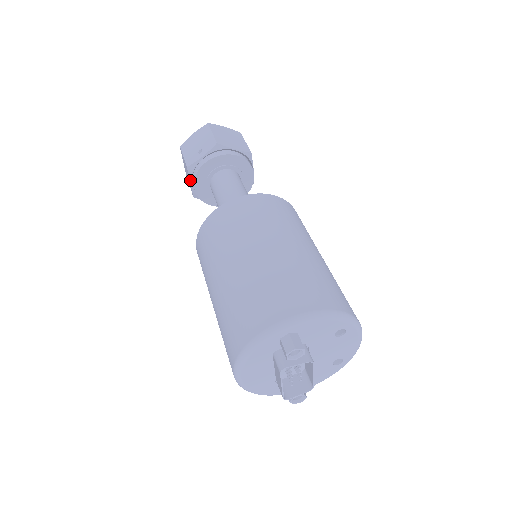
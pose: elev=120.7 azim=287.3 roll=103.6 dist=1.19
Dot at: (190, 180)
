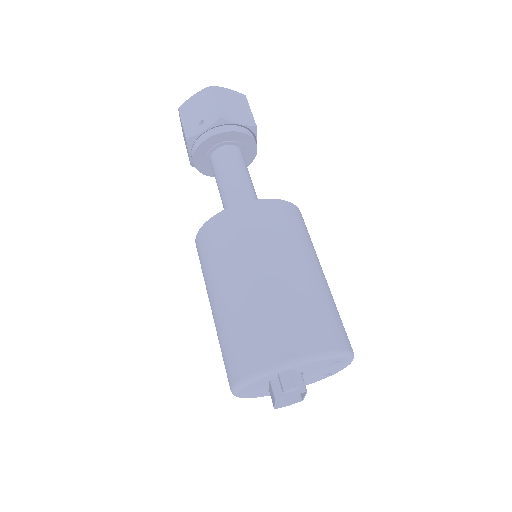
Dot at: (189, 152)
